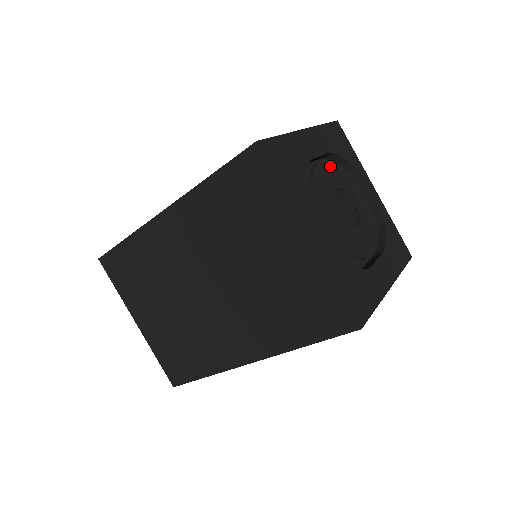
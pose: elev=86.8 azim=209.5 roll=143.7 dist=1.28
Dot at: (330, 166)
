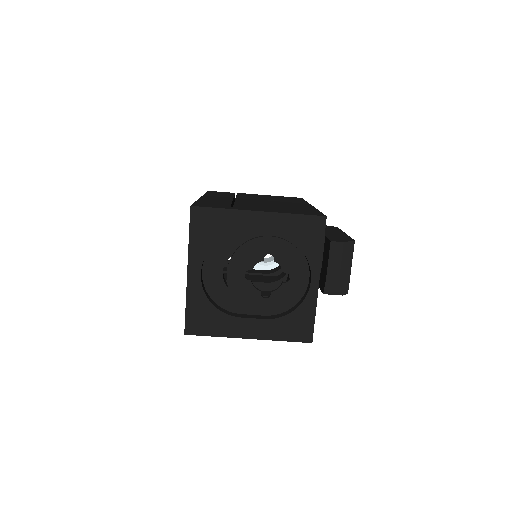
Dot at: (278, 244)
